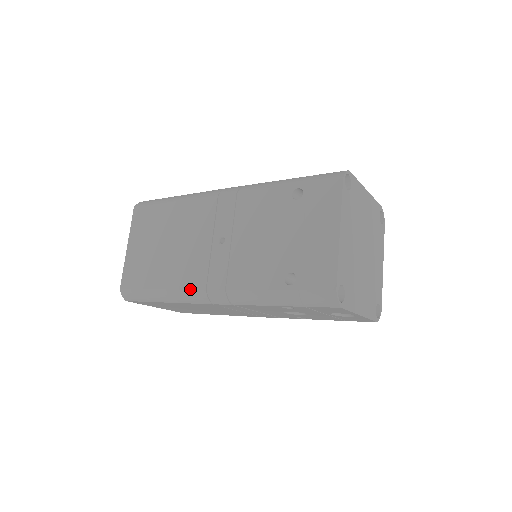
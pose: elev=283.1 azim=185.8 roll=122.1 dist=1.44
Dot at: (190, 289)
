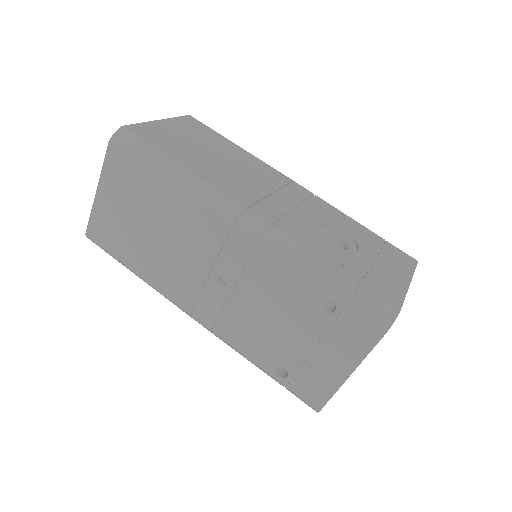
Dot at: (172, 301)
